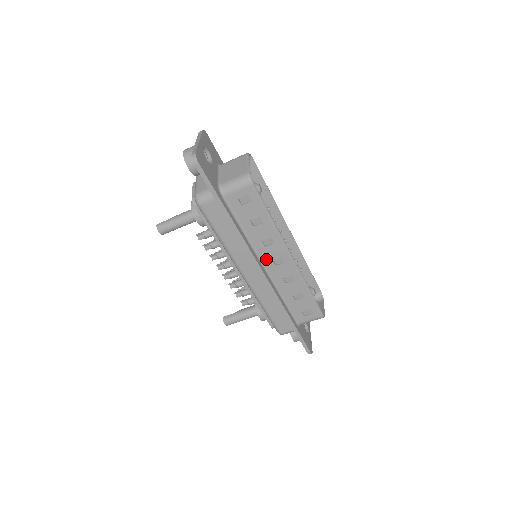
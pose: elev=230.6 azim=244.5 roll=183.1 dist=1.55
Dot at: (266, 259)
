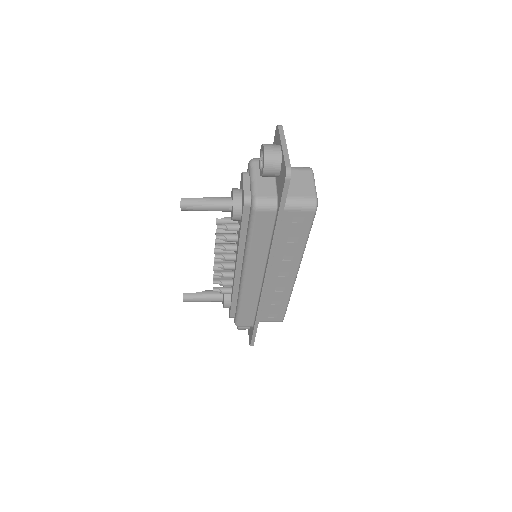
Dot at: (274, 269)
